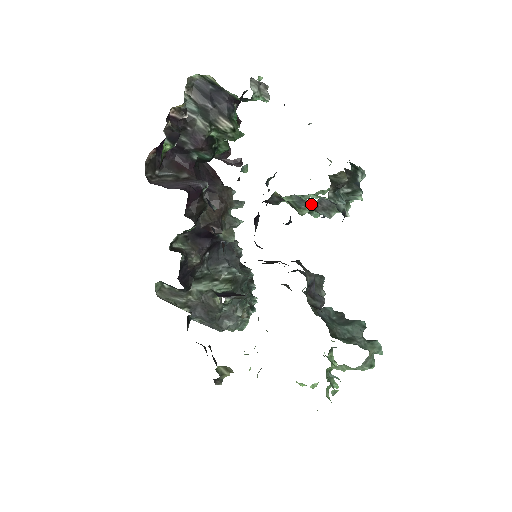
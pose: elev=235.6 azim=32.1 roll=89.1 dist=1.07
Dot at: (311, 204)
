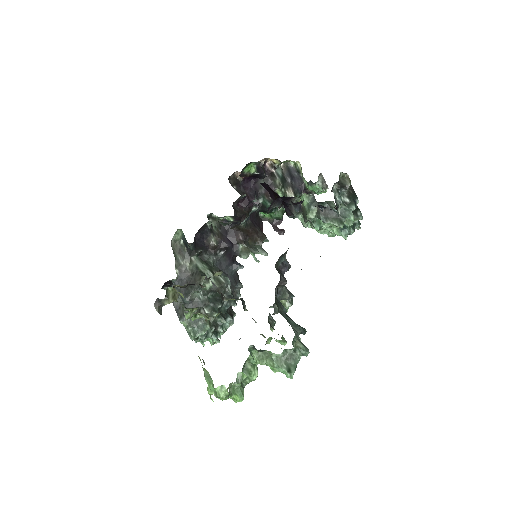
Dot at: occluded
